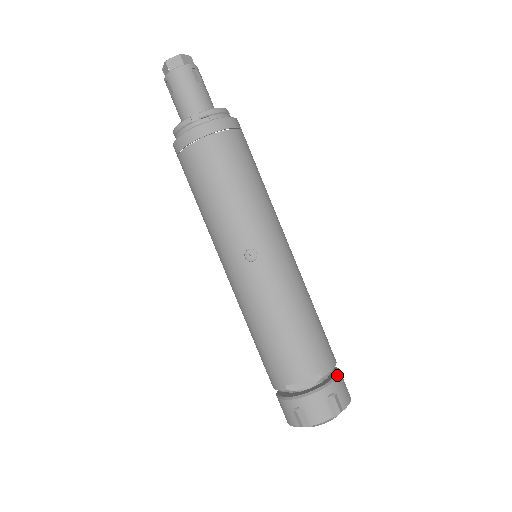
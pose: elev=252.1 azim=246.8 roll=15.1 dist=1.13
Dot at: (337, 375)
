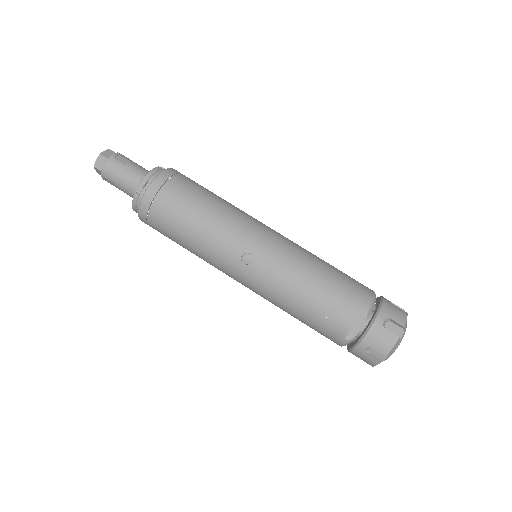
Dot at: (381, 303)
